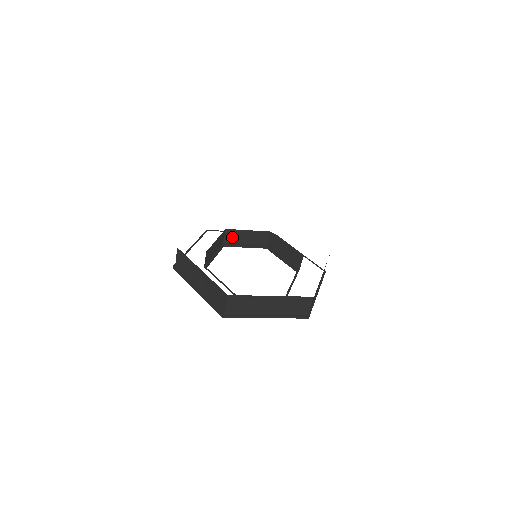
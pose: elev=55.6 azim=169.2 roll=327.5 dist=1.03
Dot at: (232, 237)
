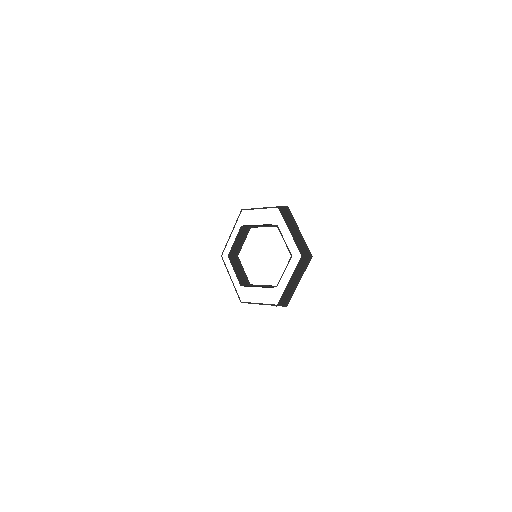
Dot at: occluded
